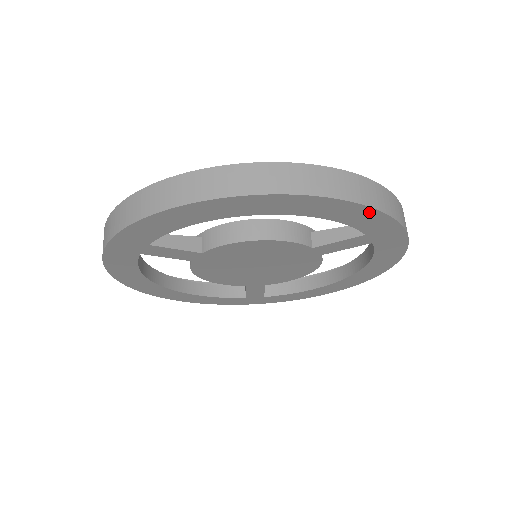
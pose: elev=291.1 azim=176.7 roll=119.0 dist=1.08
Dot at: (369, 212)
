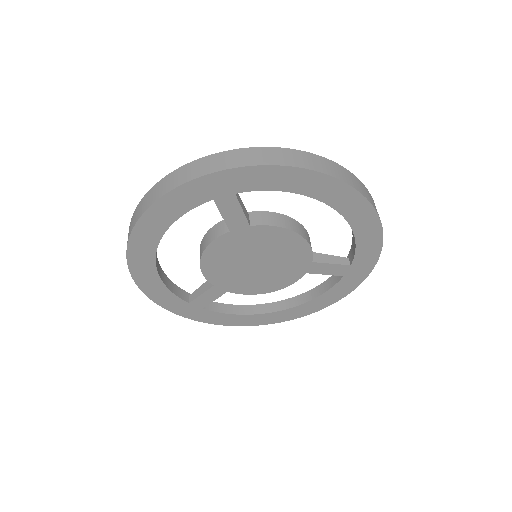
Dot at: (377, 244)
